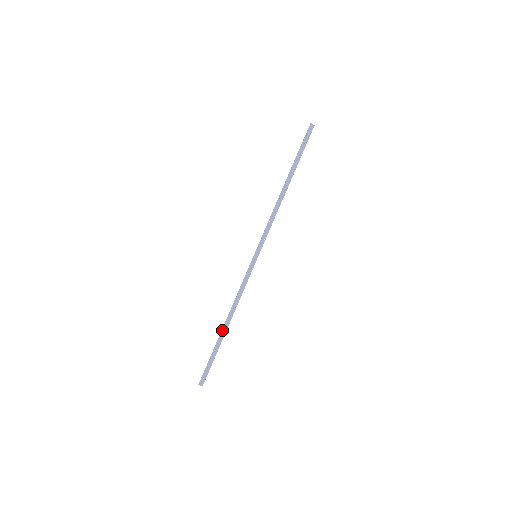
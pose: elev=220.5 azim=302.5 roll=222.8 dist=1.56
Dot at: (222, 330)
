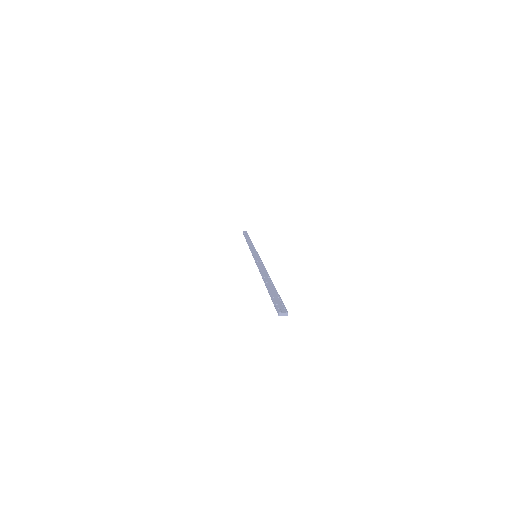
Dot at: occluded
